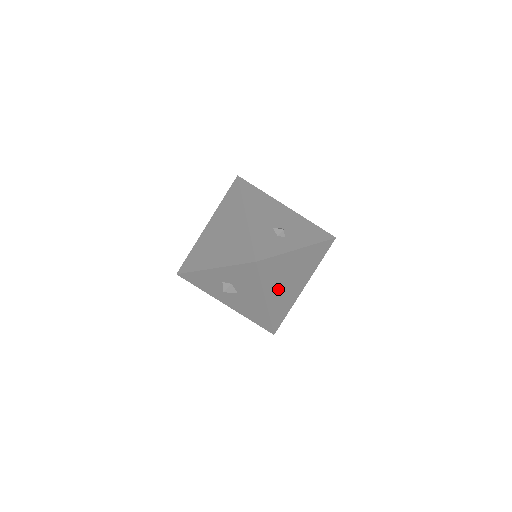
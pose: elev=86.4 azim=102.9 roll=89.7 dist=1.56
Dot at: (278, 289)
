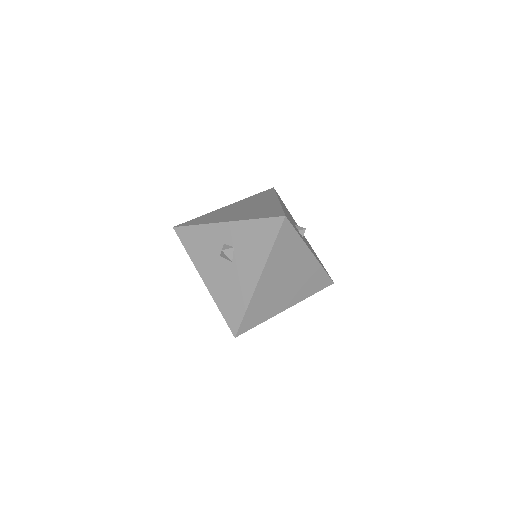
Dot at: (274, 278)
